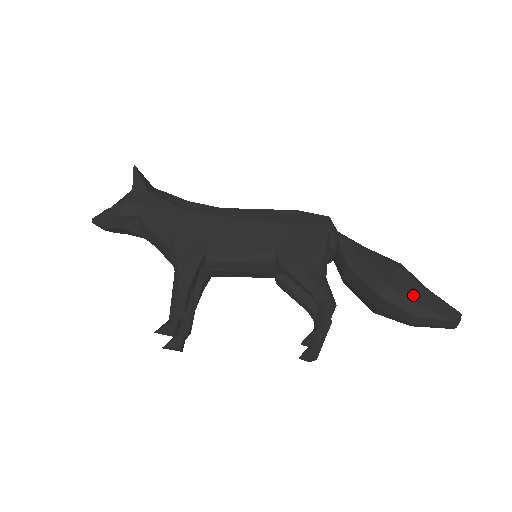
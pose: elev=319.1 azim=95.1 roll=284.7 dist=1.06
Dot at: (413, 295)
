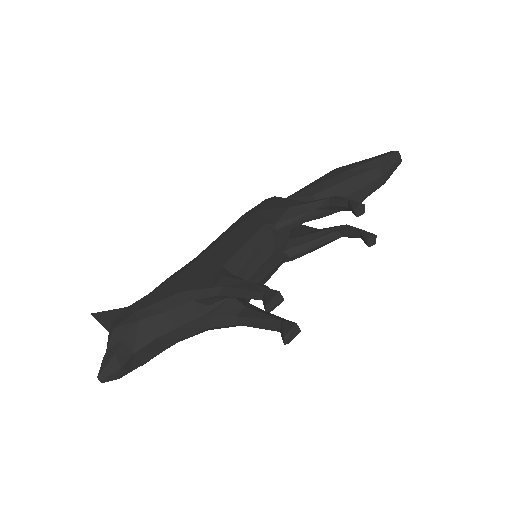
Dot at: (361, 163)
